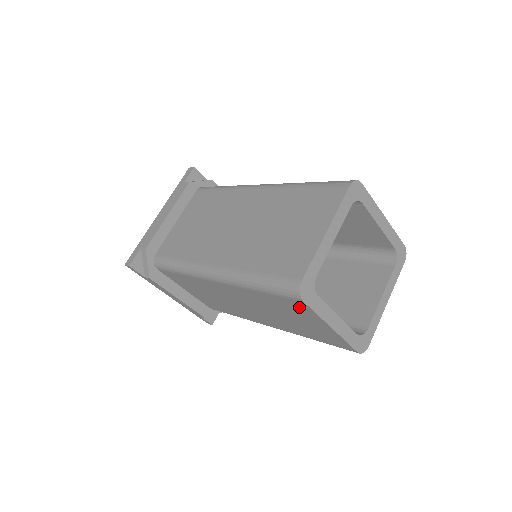
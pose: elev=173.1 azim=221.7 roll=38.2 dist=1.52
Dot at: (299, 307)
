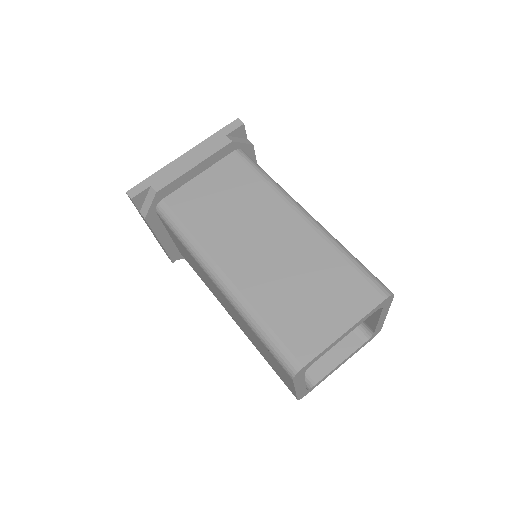
Dot at: occluded
